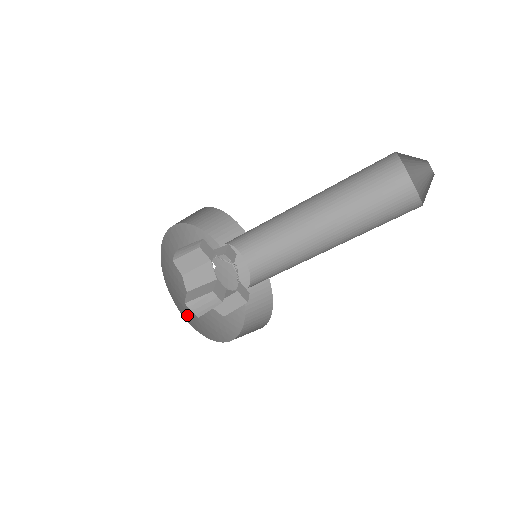
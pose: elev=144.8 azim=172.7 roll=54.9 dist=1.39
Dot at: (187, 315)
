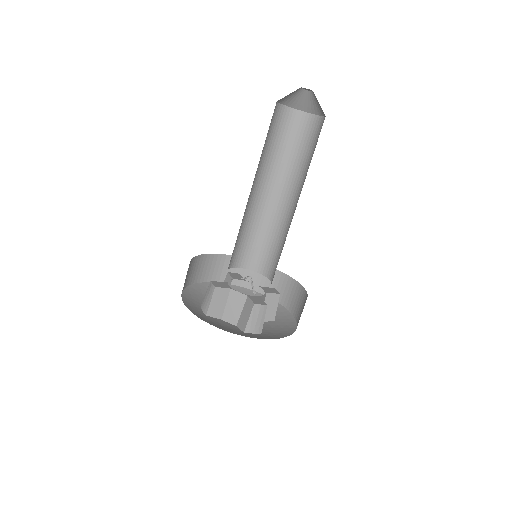
Dot at: (191, 304)
